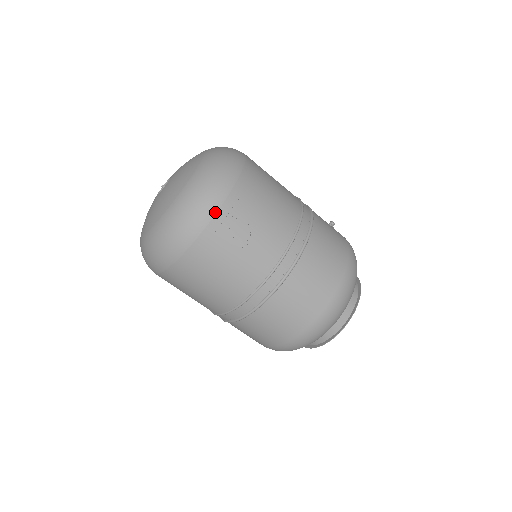
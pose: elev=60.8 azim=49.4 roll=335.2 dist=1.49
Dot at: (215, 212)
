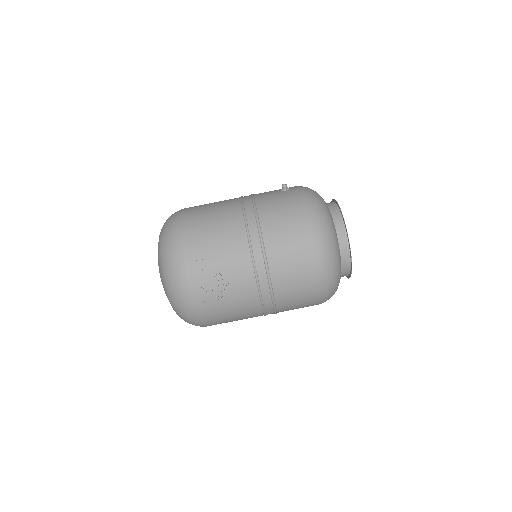
Dot at: (189, 286)
